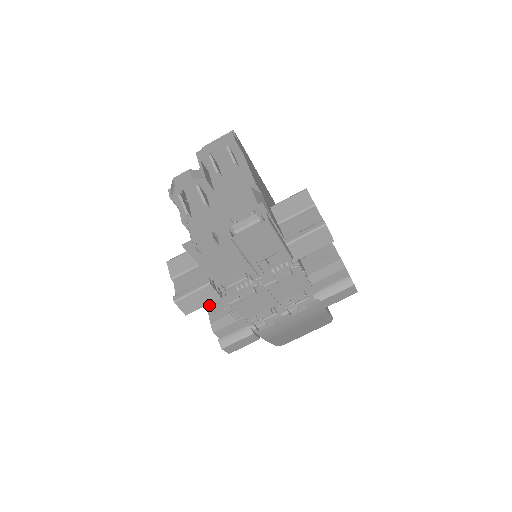
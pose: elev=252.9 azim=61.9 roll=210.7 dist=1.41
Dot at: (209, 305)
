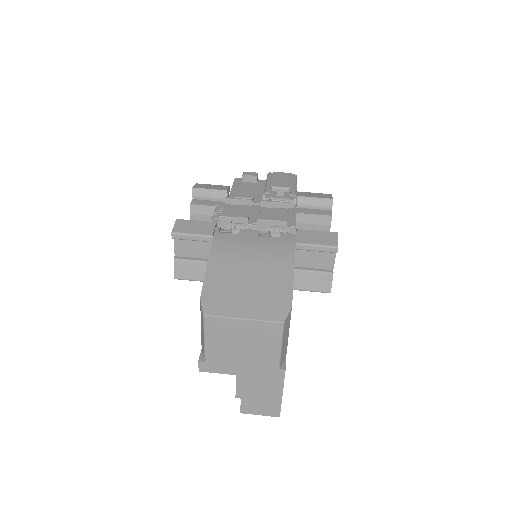
Dot at: occluded
